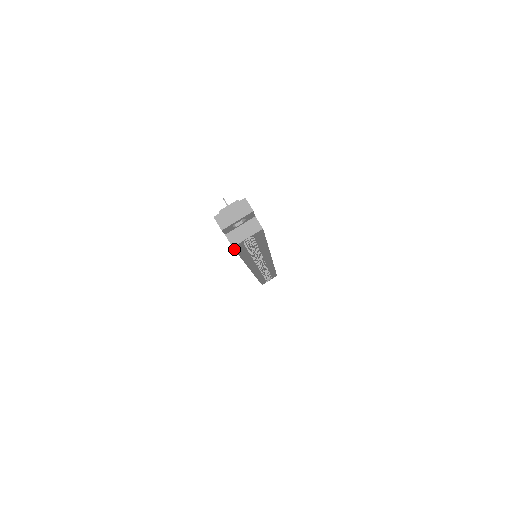
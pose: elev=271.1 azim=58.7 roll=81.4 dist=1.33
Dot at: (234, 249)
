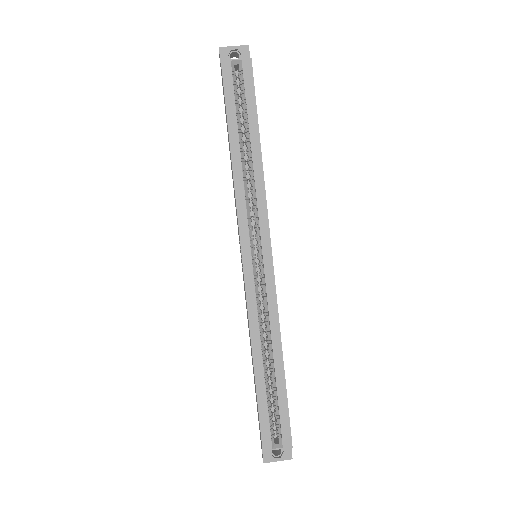
Dot at: (222, 72)
